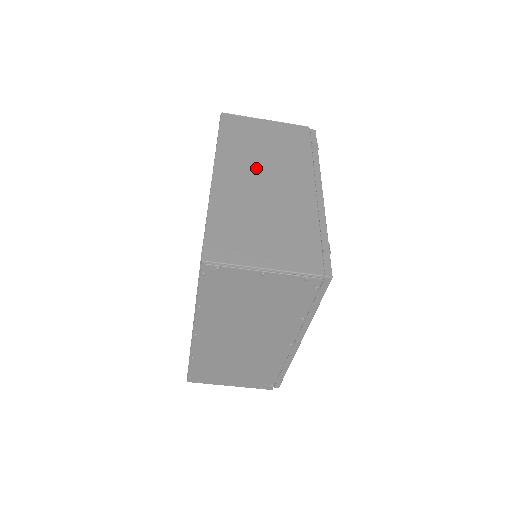
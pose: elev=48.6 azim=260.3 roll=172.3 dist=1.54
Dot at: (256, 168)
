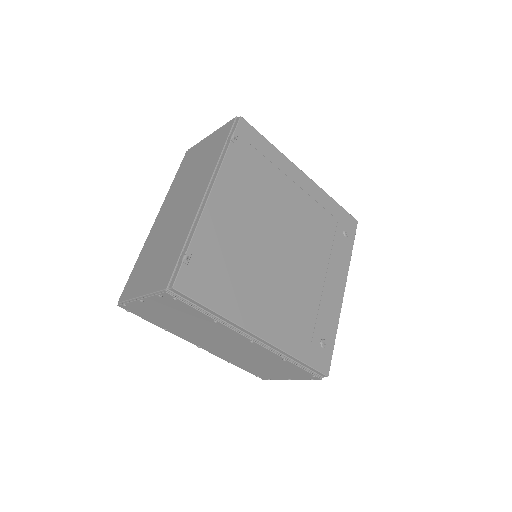
Dot at: (180, 196)
